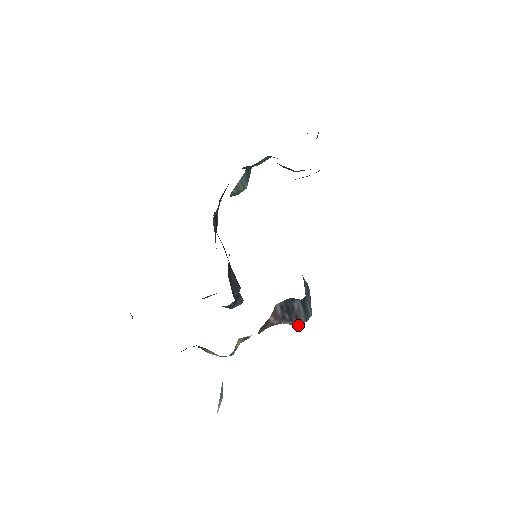
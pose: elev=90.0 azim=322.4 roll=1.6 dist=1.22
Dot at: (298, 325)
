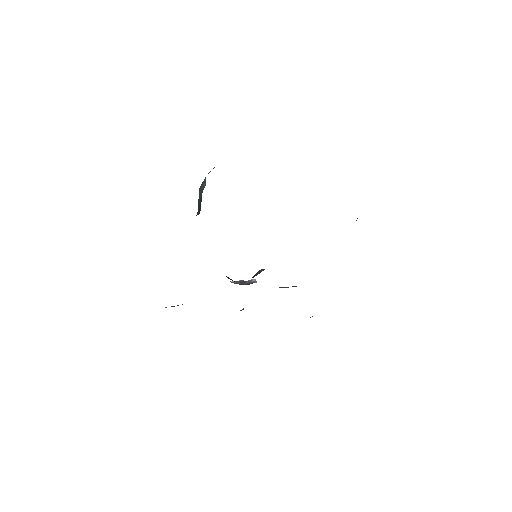
Dot at: occluded
